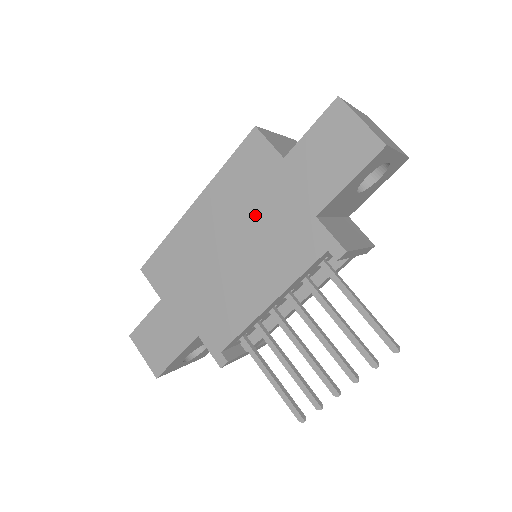
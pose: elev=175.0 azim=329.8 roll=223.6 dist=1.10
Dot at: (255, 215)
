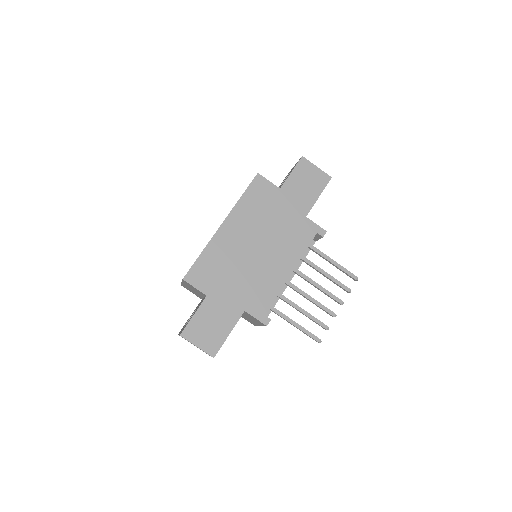
Dot at: (269, 222)
